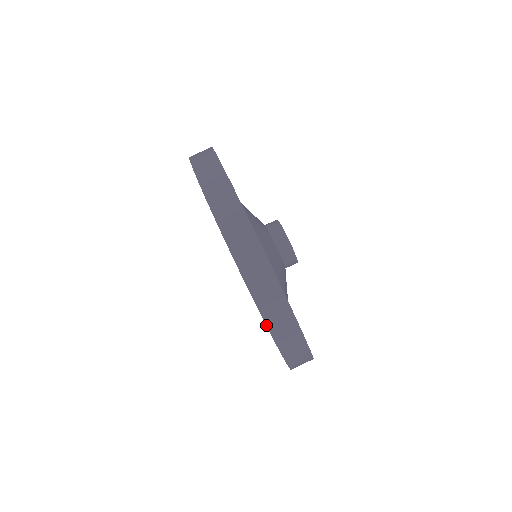
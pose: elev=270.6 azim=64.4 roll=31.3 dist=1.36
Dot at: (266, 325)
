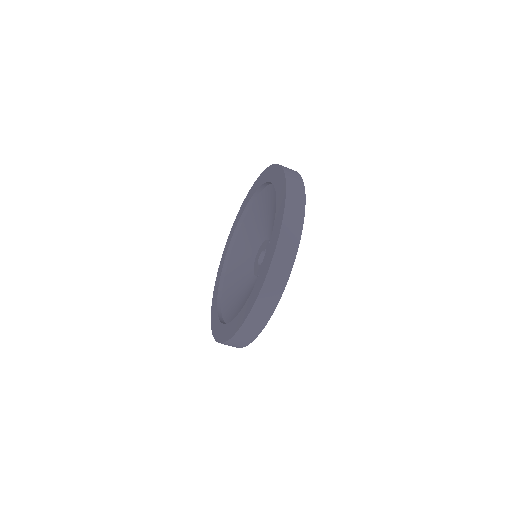
Dot at: (246, 319)
